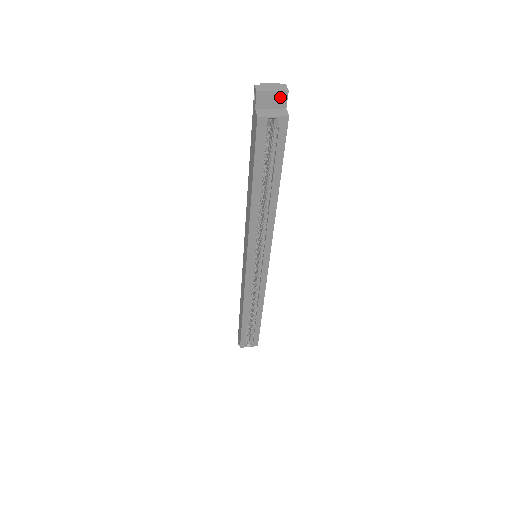
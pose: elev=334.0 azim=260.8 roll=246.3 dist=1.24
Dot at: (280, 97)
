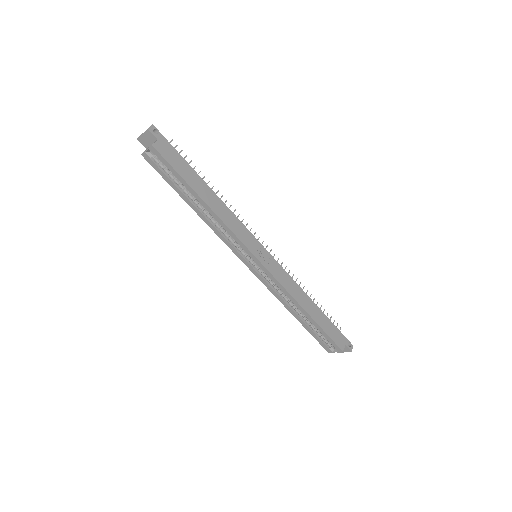
Dot at: (148, 135)
